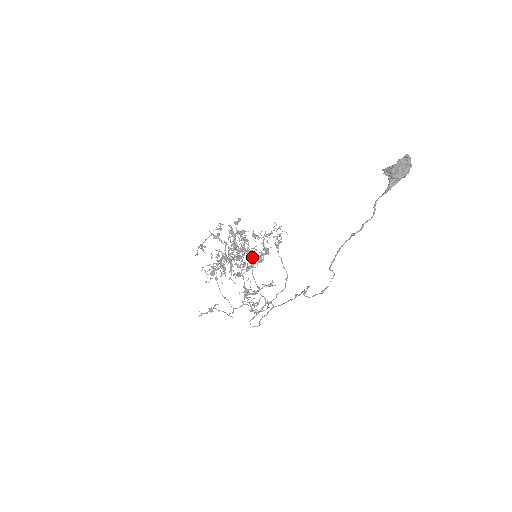
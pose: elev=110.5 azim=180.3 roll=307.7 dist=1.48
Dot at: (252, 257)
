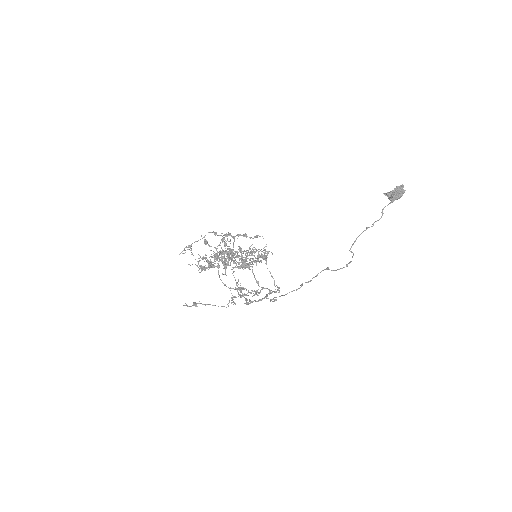
Dot at: occluded
